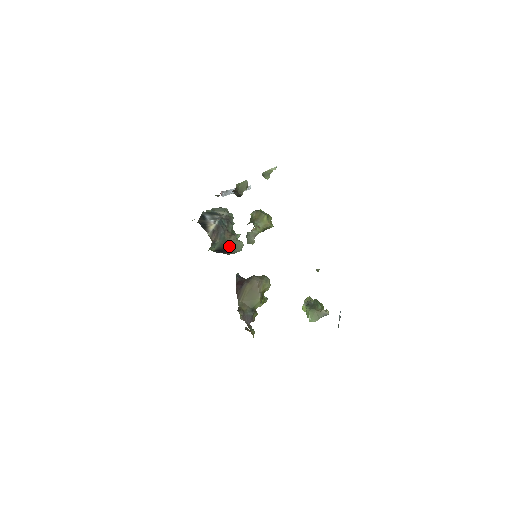
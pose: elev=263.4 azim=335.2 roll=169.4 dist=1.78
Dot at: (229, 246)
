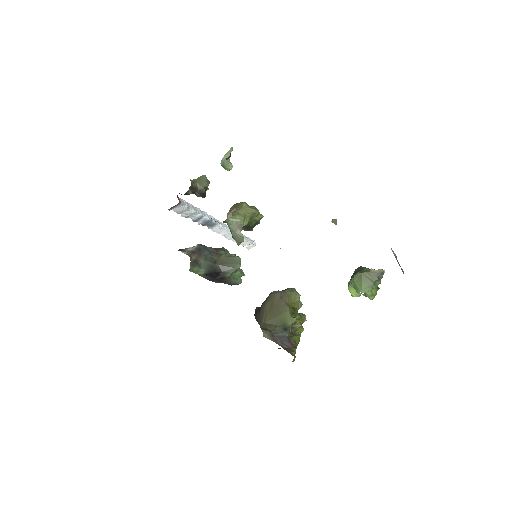
Dot at: (222, 265)
